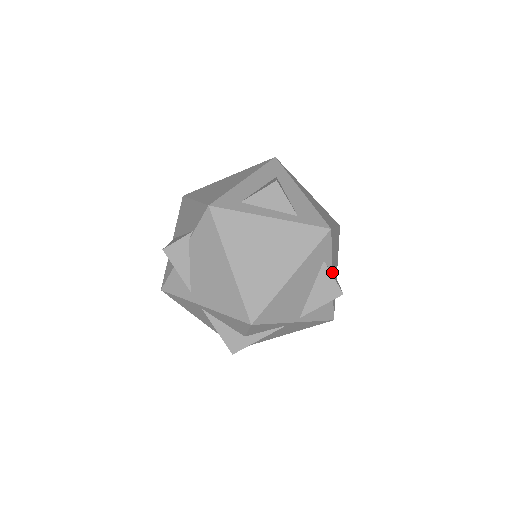
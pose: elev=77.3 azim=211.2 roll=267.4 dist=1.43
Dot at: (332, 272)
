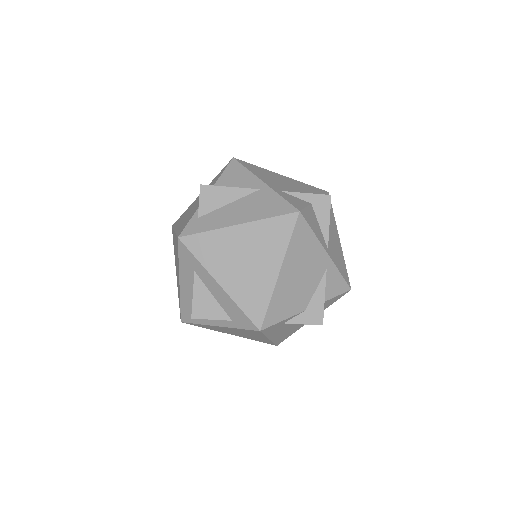
Dot at: (302, 311)
